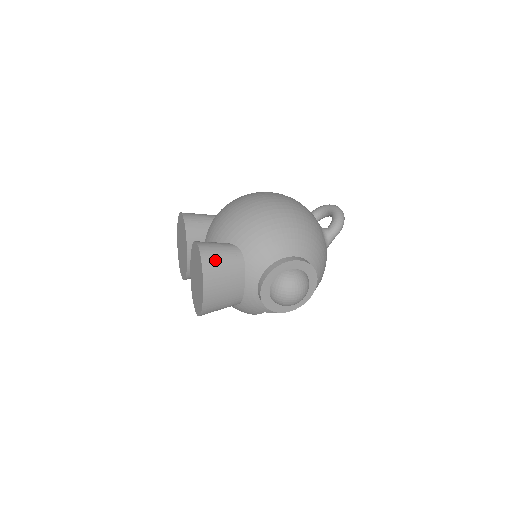
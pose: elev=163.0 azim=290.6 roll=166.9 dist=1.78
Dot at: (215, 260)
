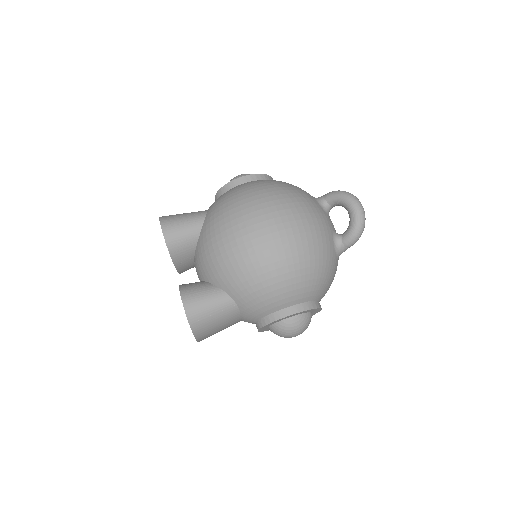
Dot at: (205, 320)
